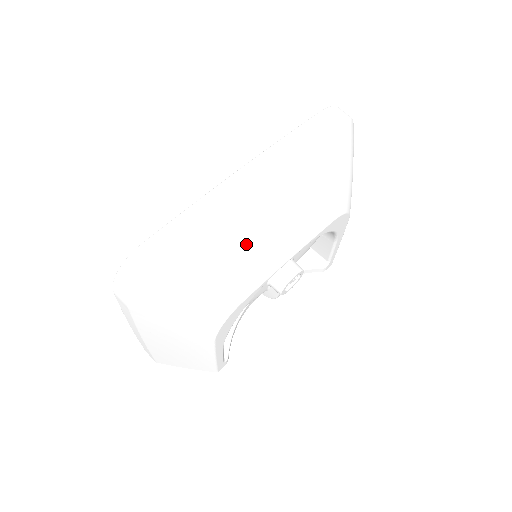
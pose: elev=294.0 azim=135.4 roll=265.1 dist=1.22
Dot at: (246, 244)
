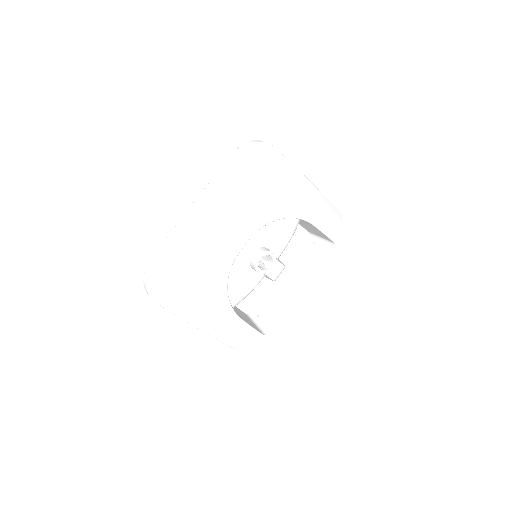
Dot at: (202, 246)
